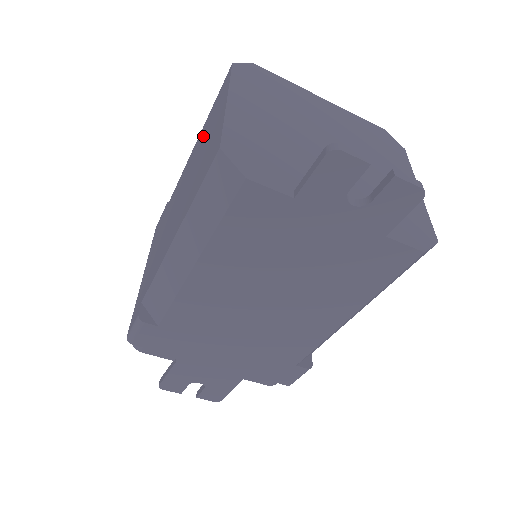
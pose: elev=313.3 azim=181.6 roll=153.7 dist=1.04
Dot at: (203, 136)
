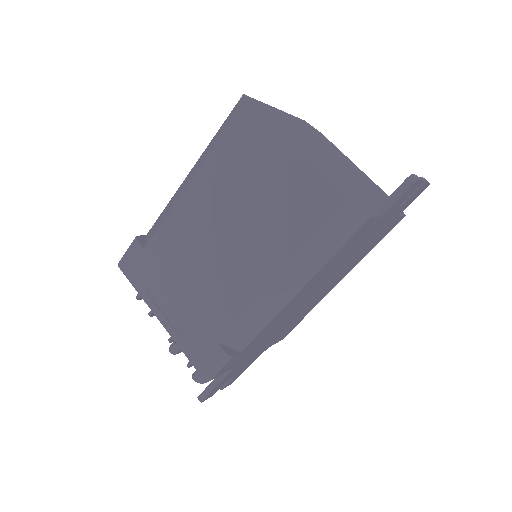
Dot at: (230, 175)
